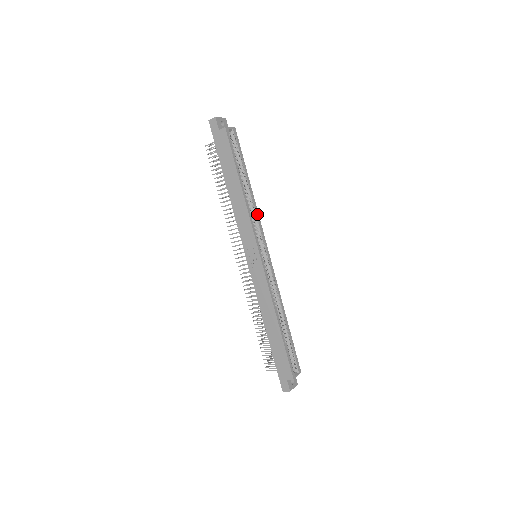
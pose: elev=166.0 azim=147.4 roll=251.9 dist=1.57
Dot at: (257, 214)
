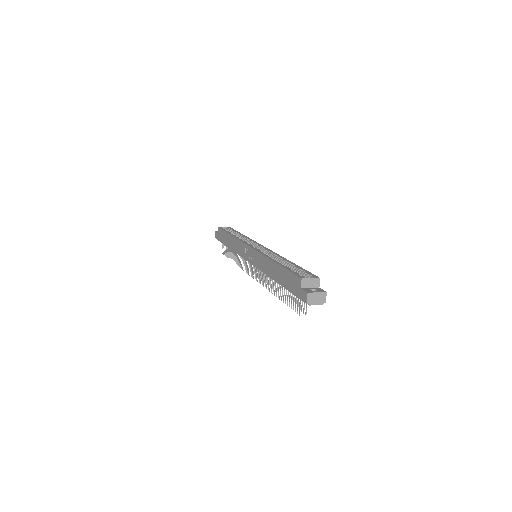
Dot at: occluded
